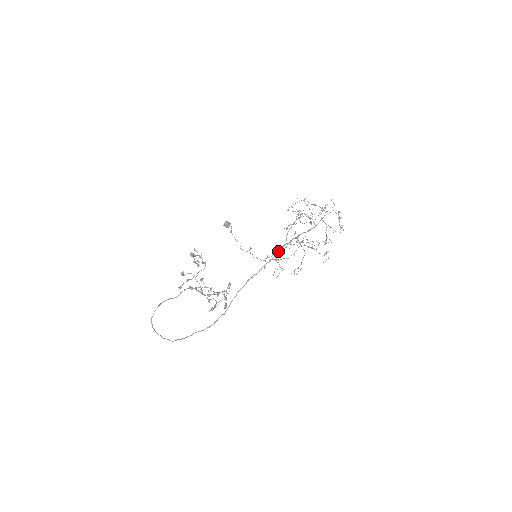
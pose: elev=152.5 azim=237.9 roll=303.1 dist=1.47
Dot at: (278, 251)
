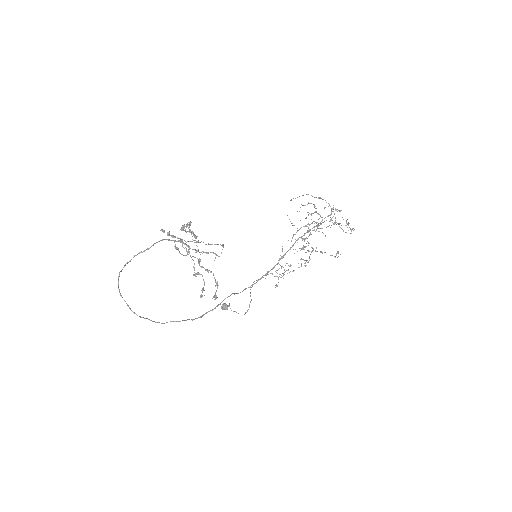
Dot at: (282, 256)
